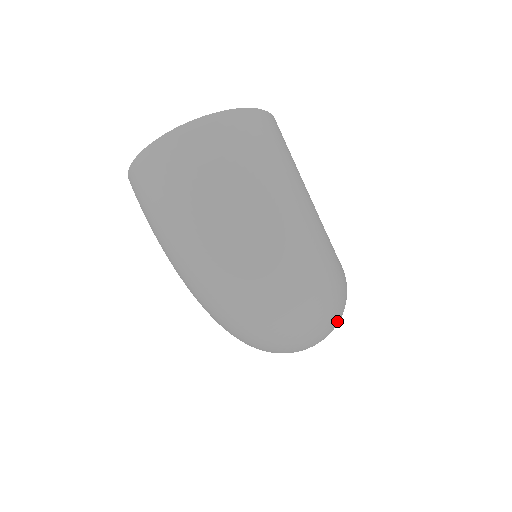
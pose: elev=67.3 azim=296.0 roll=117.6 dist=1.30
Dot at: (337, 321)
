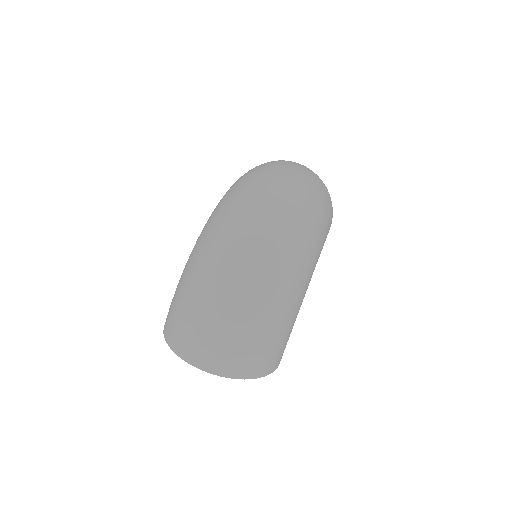
Dot at: (256, 346)
